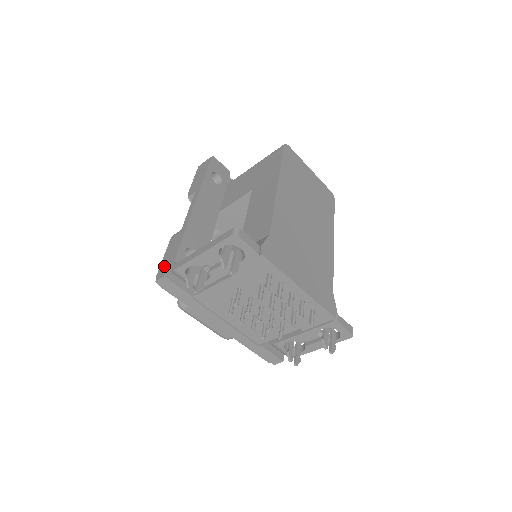
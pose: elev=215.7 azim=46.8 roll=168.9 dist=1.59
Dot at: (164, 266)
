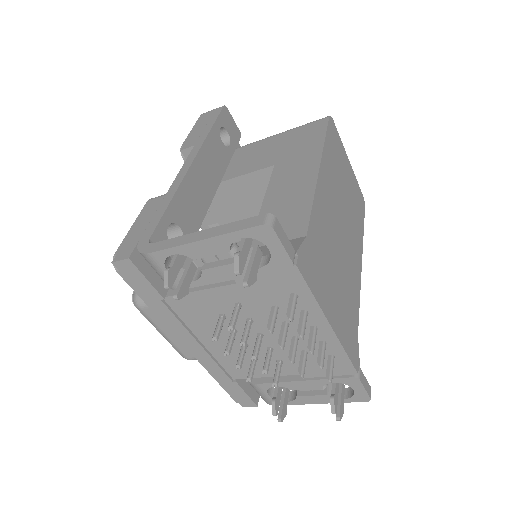
Dot at: (130, 242)
